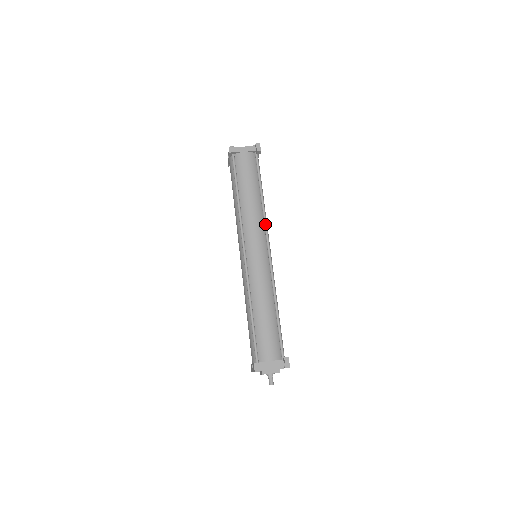
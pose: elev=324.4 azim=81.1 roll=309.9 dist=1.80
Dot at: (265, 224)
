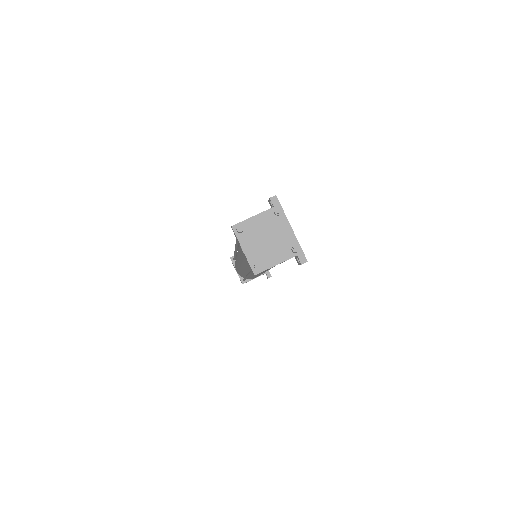
Dot at: occluded
